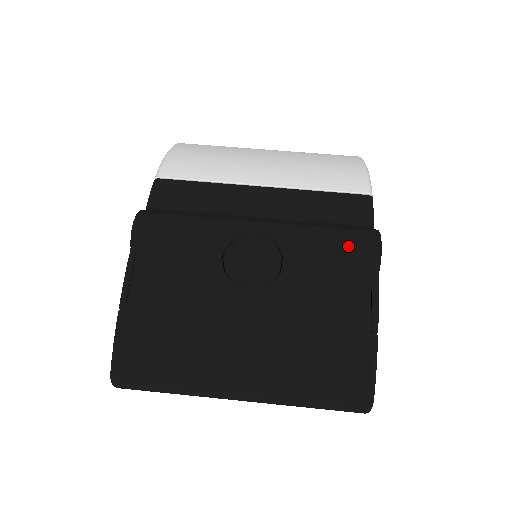
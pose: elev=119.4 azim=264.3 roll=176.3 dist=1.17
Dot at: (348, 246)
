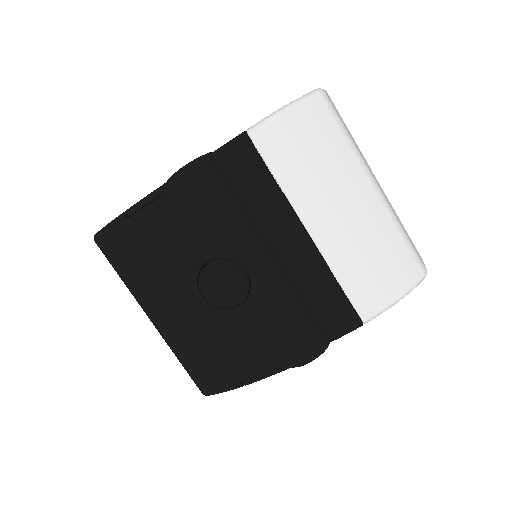
Dot at: (288, 342)
